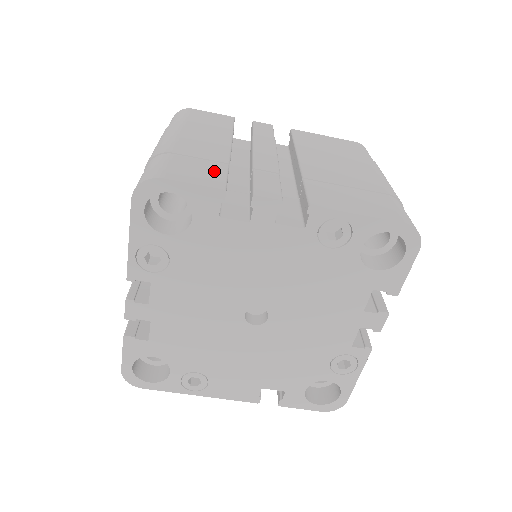
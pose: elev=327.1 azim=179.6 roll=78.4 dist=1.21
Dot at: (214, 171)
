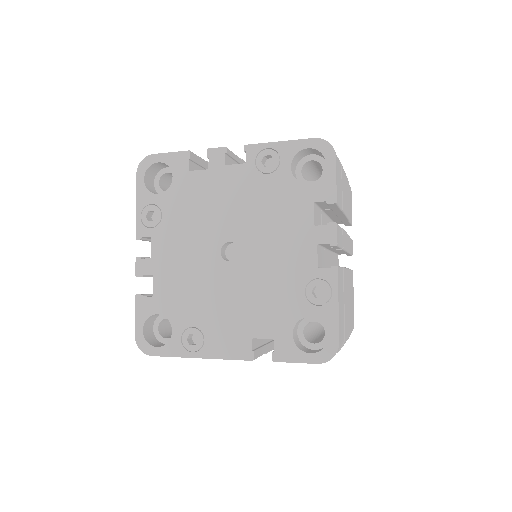
Dot at: occluded
